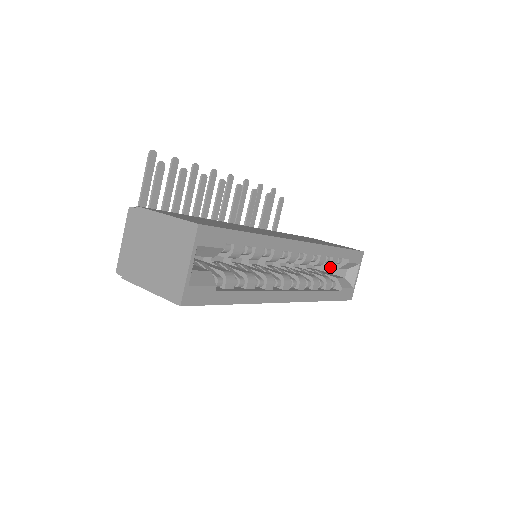
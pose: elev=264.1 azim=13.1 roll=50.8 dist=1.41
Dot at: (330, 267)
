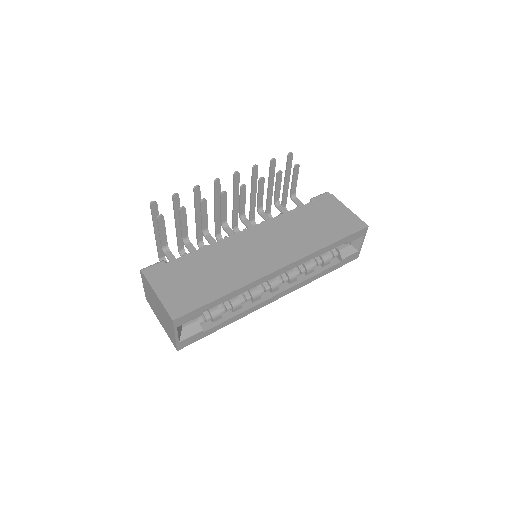
Dot at: occluded
